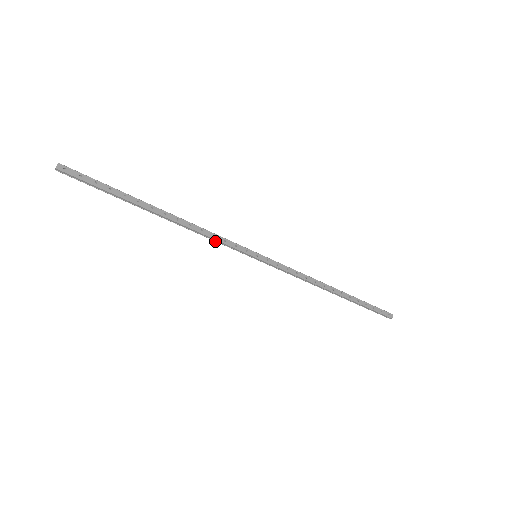
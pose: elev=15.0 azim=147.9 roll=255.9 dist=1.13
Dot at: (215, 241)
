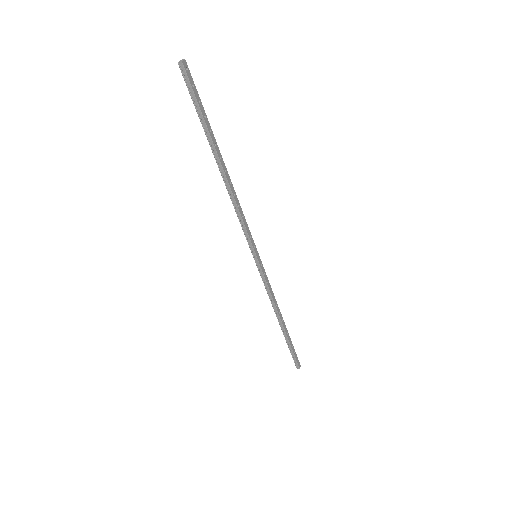
Dot at: (240, 222)
